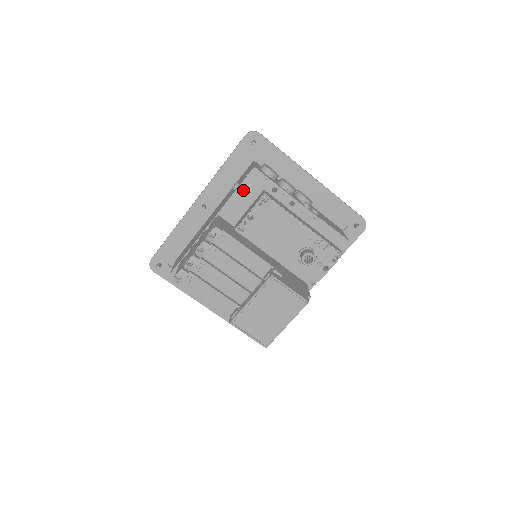
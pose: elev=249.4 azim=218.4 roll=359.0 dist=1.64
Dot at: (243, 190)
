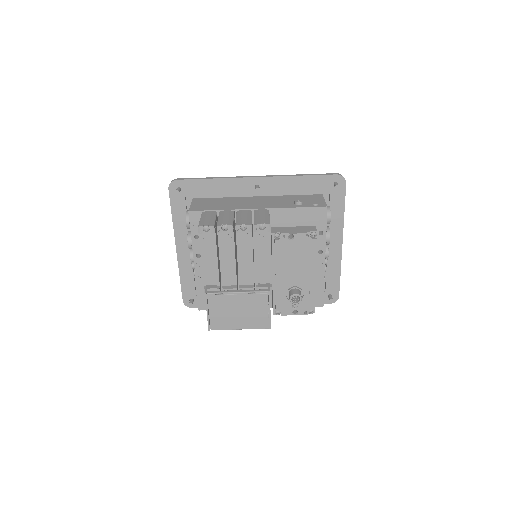
Dot at: (303, 212)
